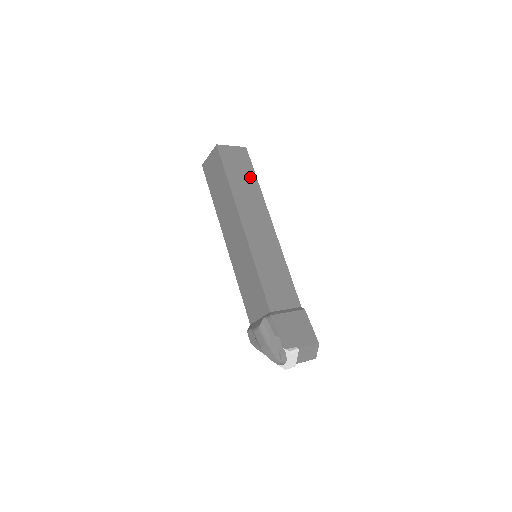
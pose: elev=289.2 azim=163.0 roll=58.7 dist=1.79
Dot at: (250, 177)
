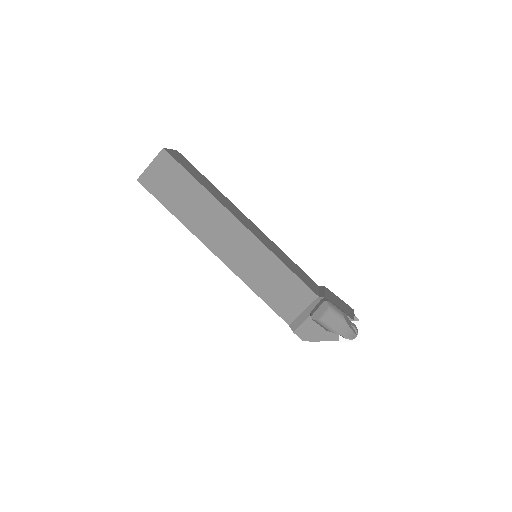
Dot at: (205, 179)
